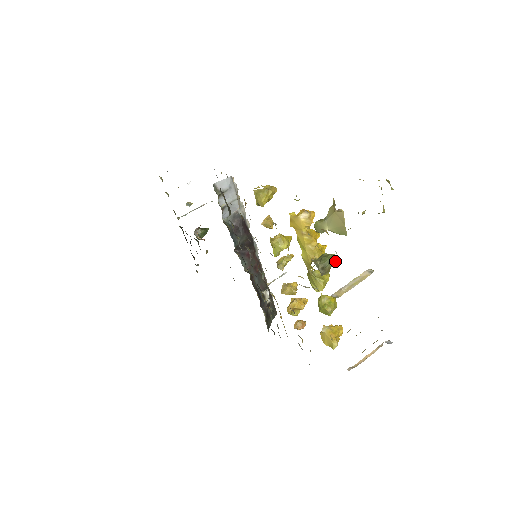
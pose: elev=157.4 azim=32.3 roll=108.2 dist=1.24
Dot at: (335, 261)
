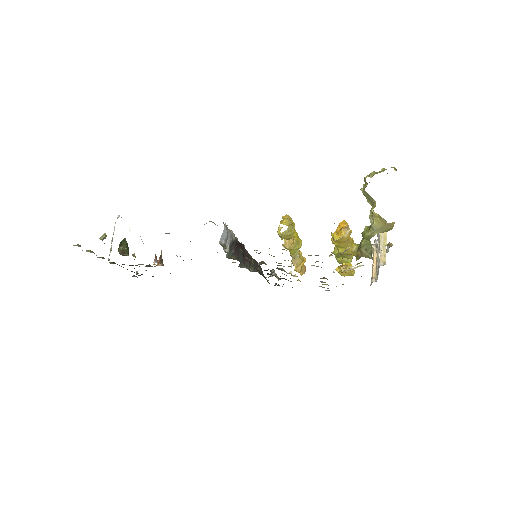
Dot at: occluded
